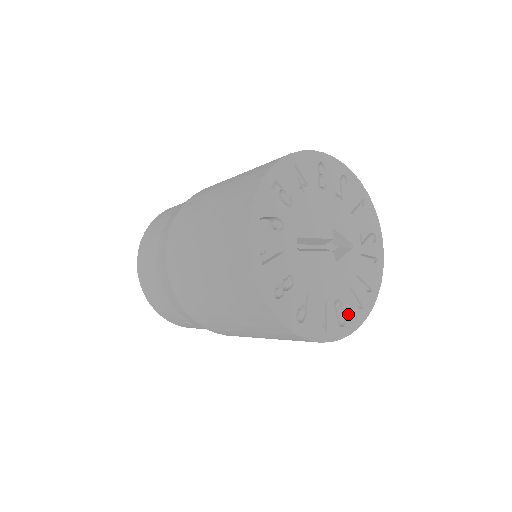
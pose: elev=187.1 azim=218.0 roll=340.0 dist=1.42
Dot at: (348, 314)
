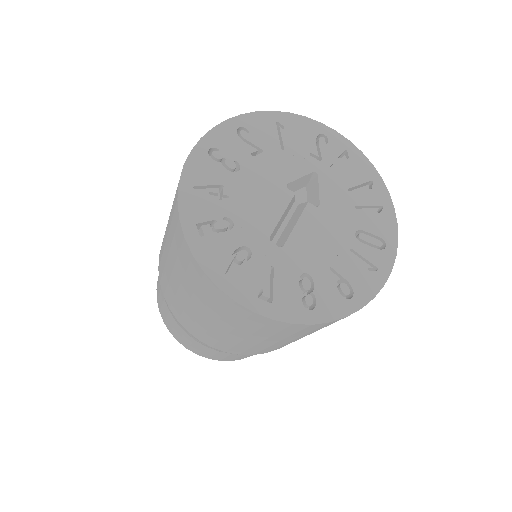
Dot at: (377, 230)
